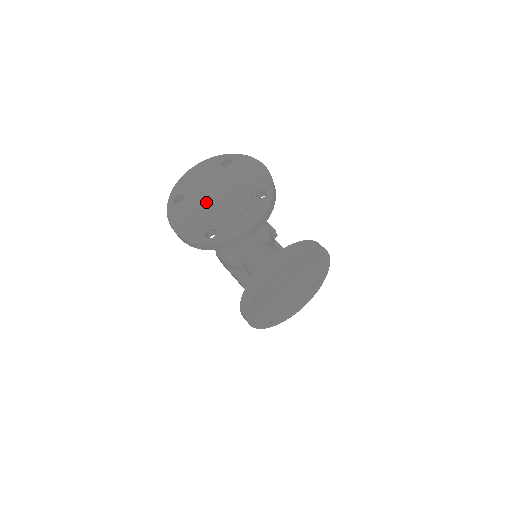
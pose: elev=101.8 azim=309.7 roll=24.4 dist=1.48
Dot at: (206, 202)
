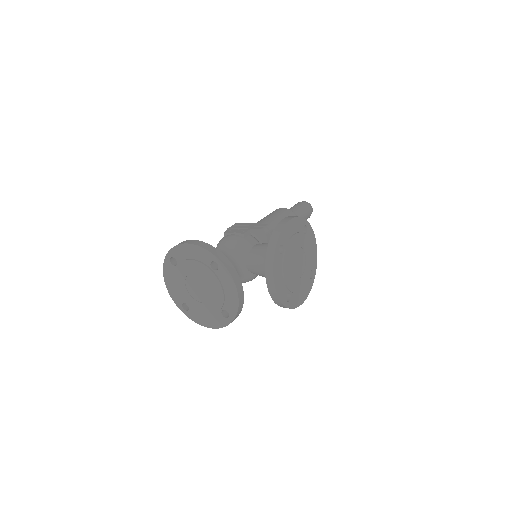
Dot at: (199, 298)
